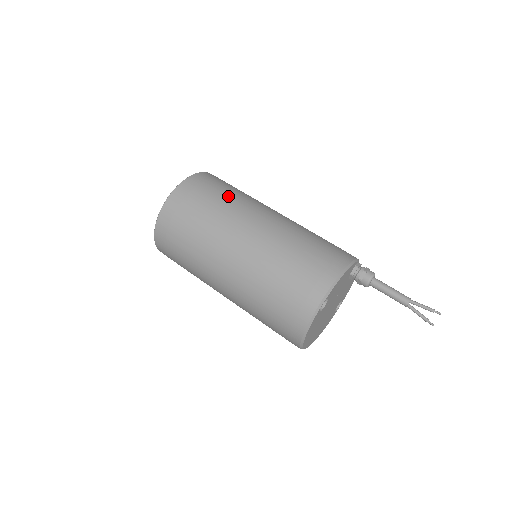
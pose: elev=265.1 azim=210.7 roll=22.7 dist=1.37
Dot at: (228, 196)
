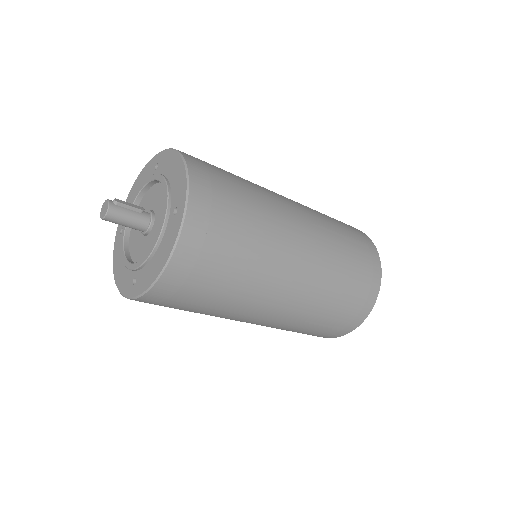
Dot at: occluded
